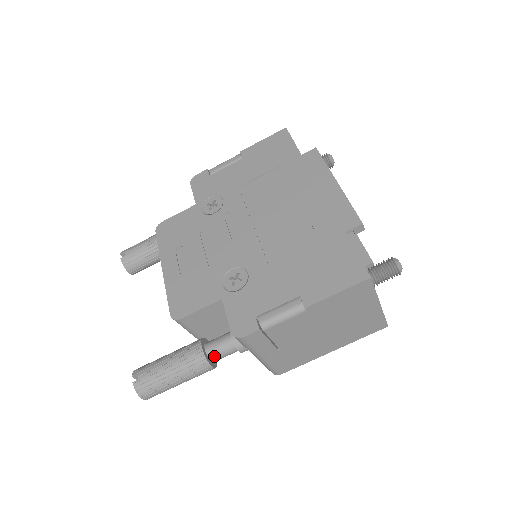
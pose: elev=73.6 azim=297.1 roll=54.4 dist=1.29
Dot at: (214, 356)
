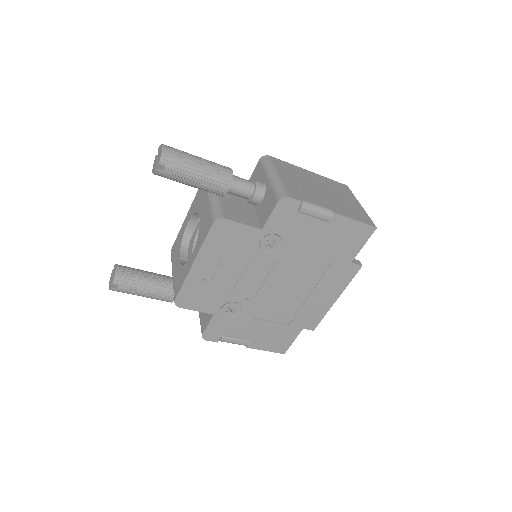
Dot at: occluded
